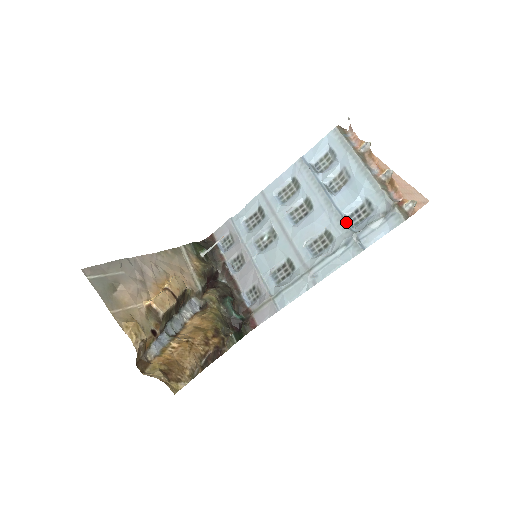
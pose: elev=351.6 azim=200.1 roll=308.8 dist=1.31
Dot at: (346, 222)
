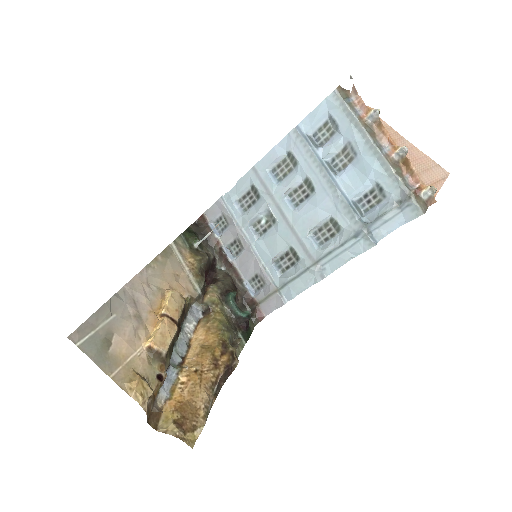
Dot at: (354, 211)
